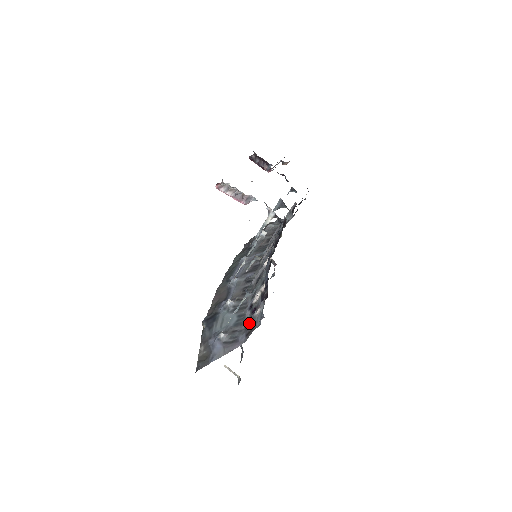
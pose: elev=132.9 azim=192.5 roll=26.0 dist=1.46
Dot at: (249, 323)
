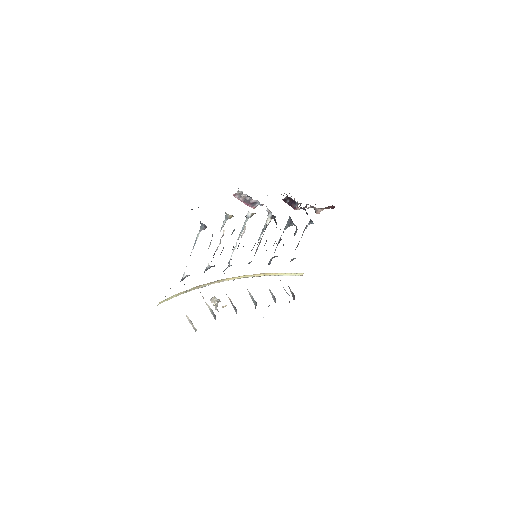
Dot at: occluded
